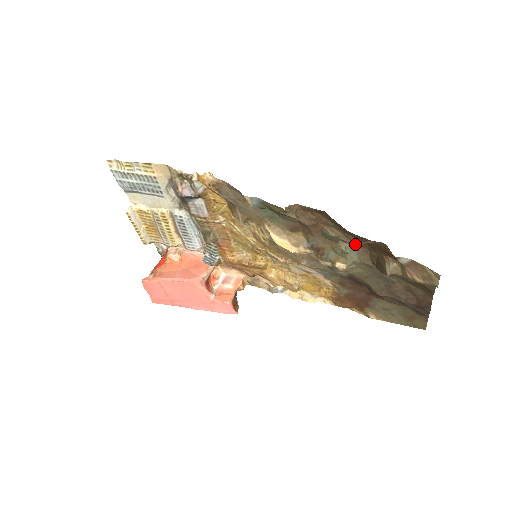
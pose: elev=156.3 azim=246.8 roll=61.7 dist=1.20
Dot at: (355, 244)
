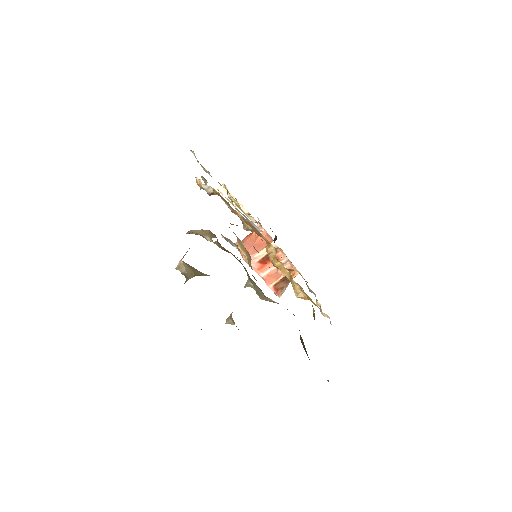
Dot at: (253, 281)
